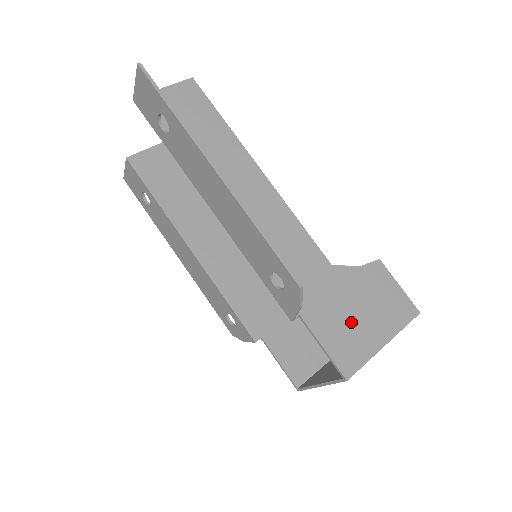
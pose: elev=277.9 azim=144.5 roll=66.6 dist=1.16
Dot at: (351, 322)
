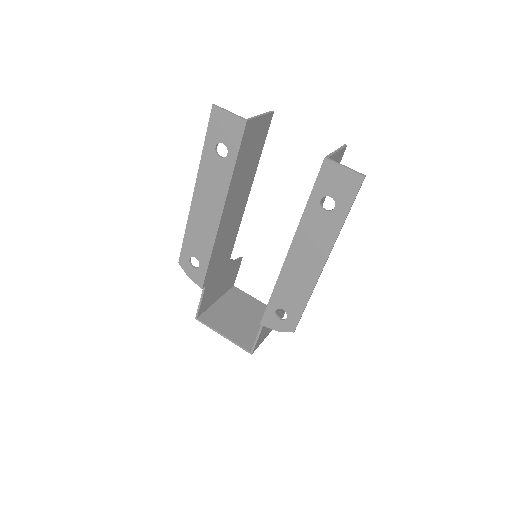
Dot at: occluded
